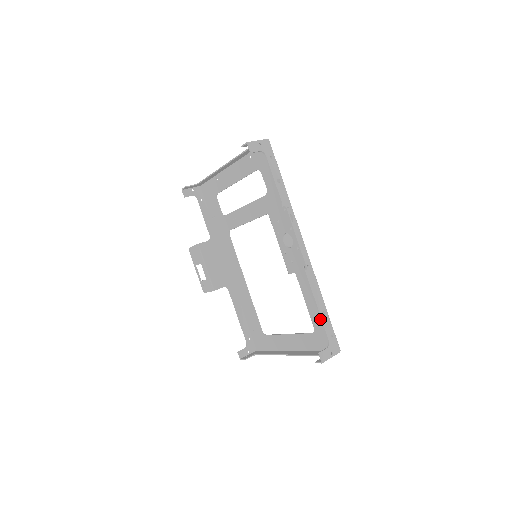
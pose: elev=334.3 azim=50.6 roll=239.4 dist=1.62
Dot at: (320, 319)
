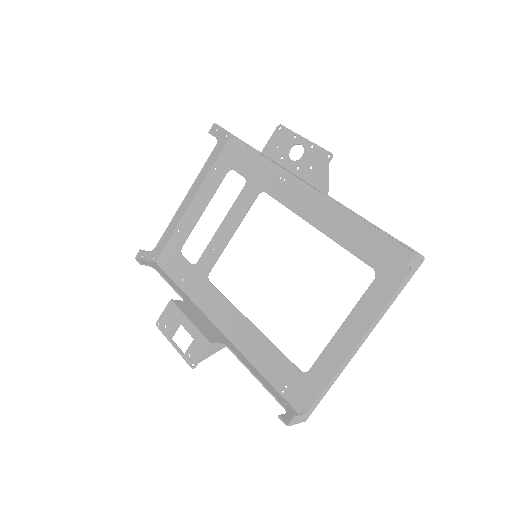
Dot at: (374, 246)
